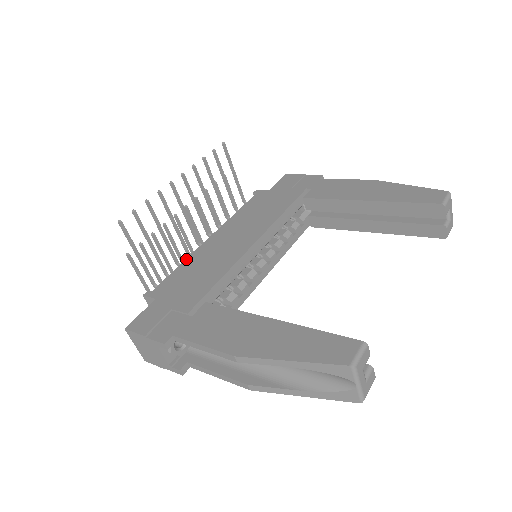
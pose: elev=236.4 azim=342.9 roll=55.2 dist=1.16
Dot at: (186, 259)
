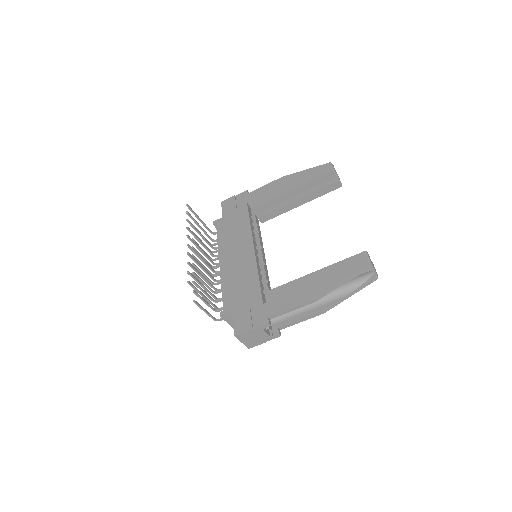
Dot at: (221, 283)
